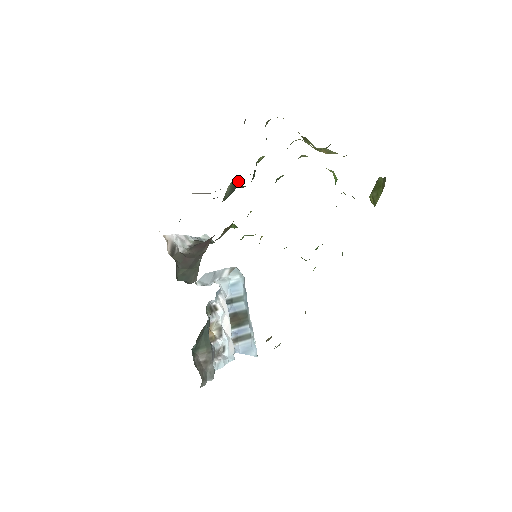
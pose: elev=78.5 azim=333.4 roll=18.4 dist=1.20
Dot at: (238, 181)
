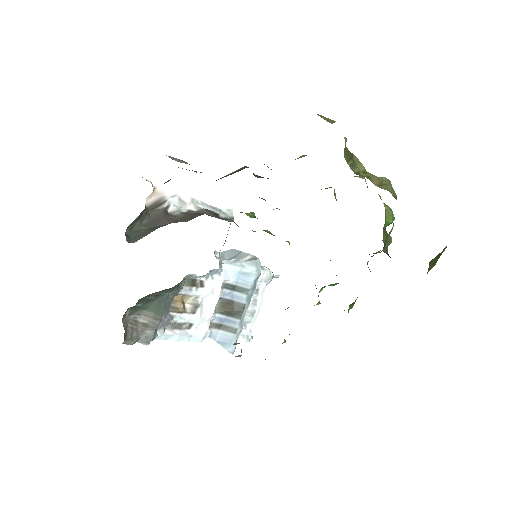
Dot at: (245, 167)
